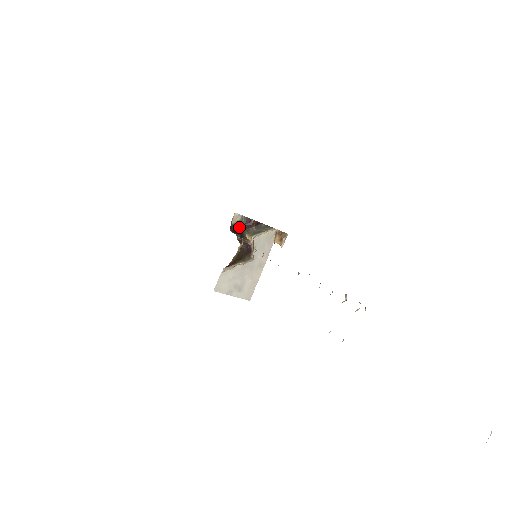
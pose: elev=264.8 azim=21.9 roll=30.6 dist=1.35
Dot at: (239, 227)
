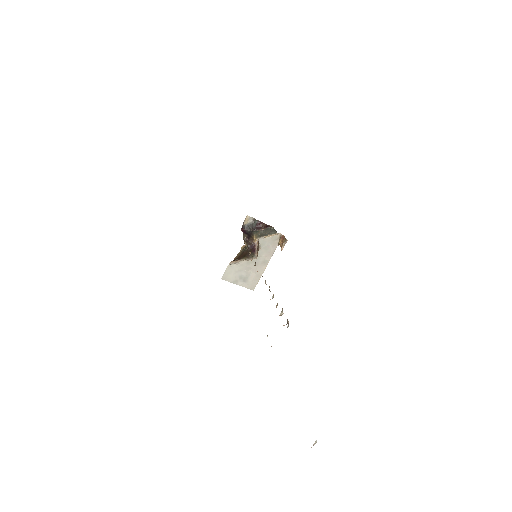
Dot at: (250, 228)
